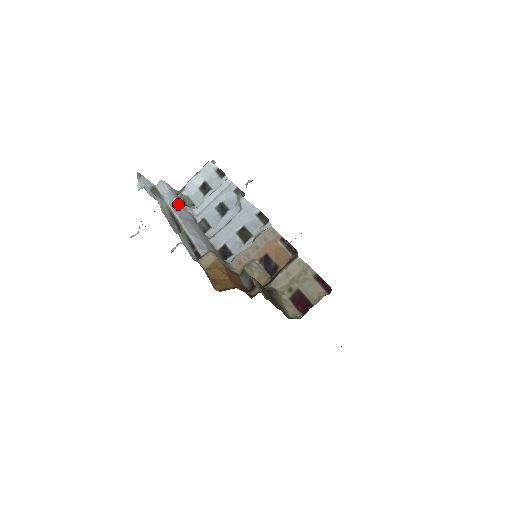
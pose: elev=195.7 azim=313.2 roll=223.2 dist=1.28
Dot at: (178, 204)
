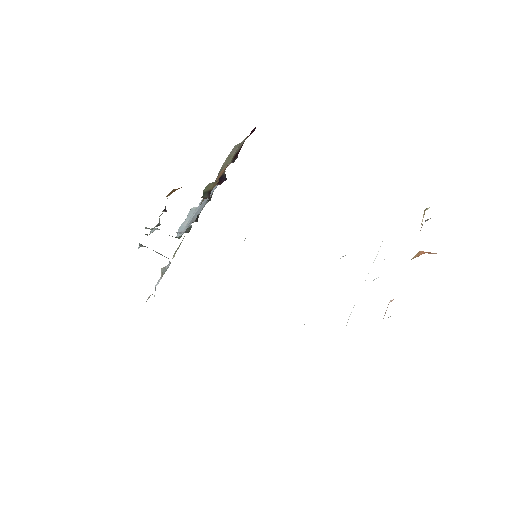
Dot at: occluded
